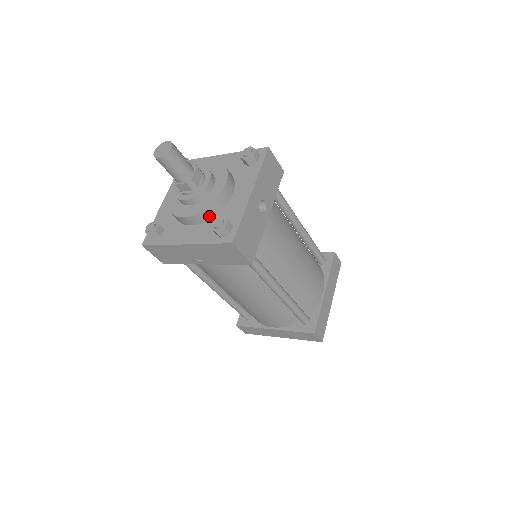
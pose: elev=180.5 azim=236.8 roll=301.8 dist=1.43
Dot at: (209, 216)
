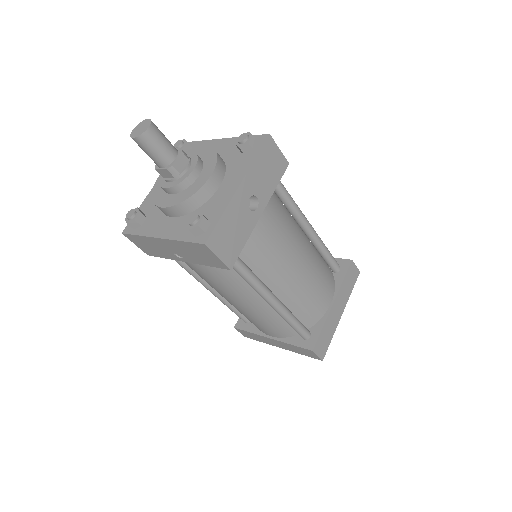
Dot at: (190, 209)
